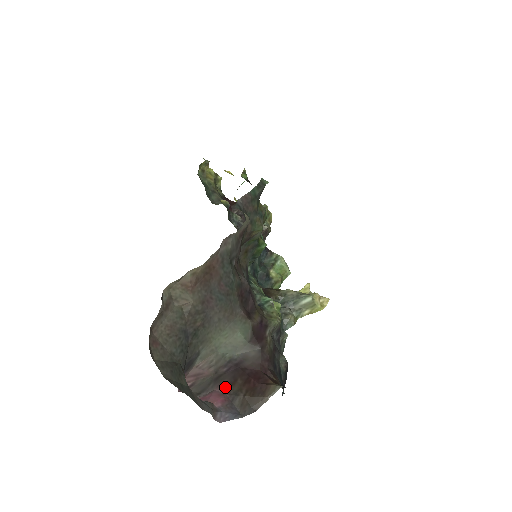
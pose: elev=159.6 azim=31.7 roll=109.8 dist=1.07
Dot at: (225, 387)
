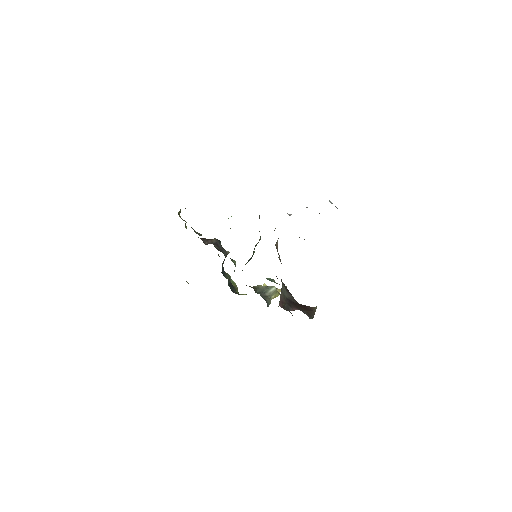
Dot at: (296, 308)
